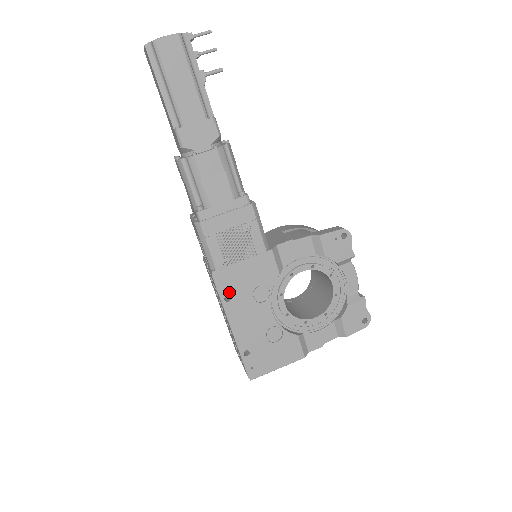
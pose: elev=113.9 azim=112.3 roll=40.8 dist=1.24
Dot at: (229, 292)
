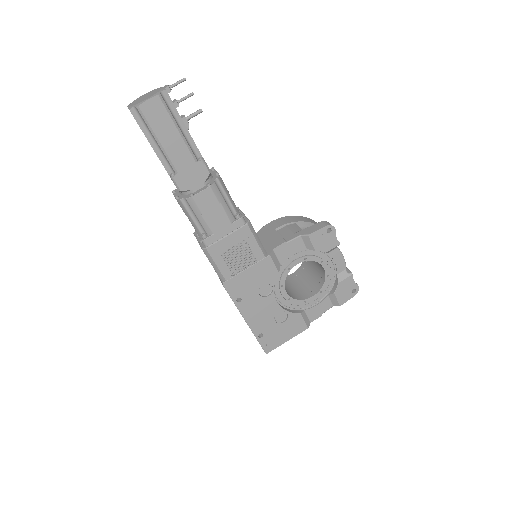
Dot at: (239, 295)
